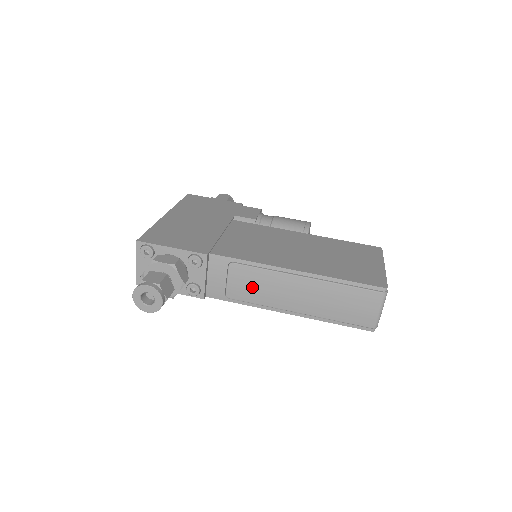
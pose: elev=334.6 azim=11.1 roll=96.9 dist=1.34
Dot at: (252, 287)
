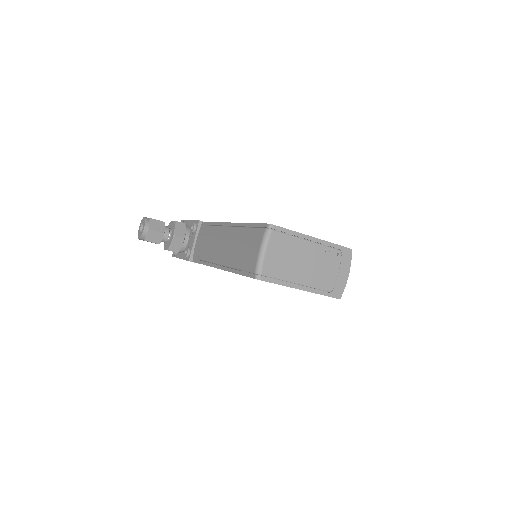
Dot at: (209, 244)
